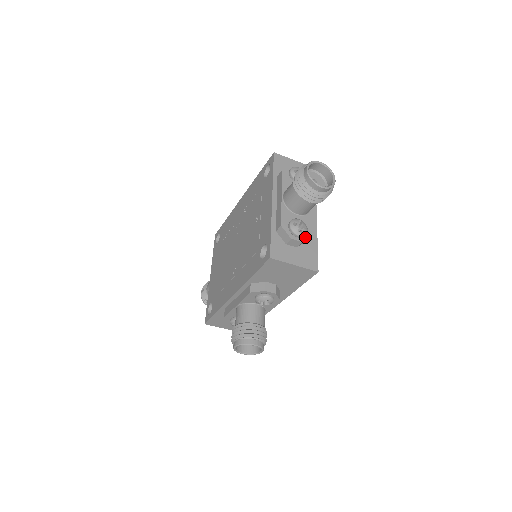
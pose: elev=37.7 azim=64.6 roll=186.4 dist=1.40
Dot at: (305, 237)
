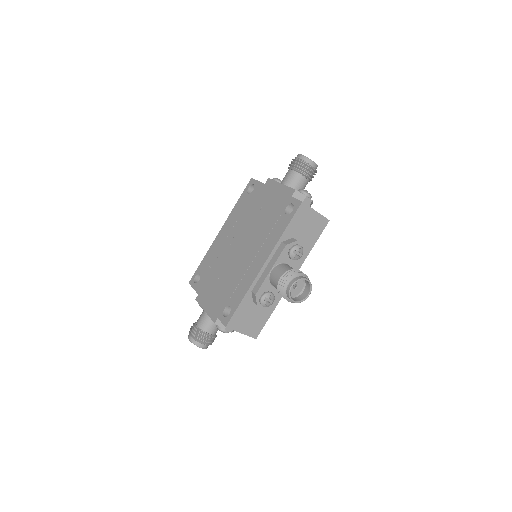
Dot at: occluded
